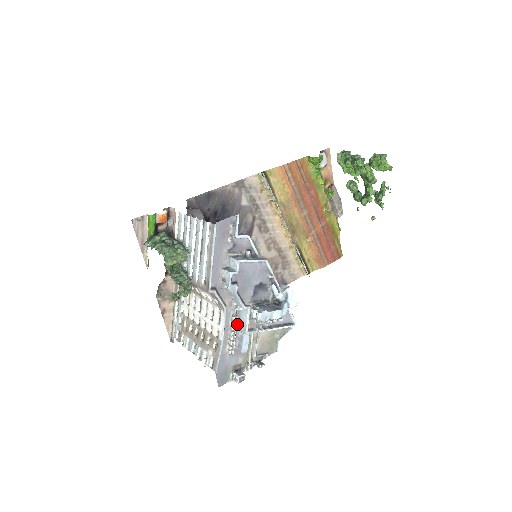
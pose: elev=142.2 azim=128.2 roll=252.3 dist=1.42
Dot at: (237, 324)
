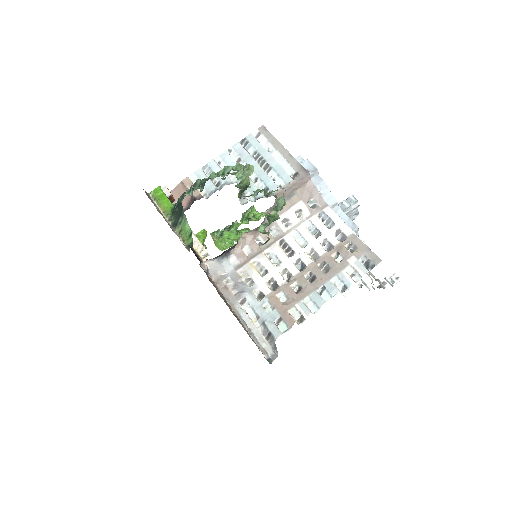
Dot at: occluded
